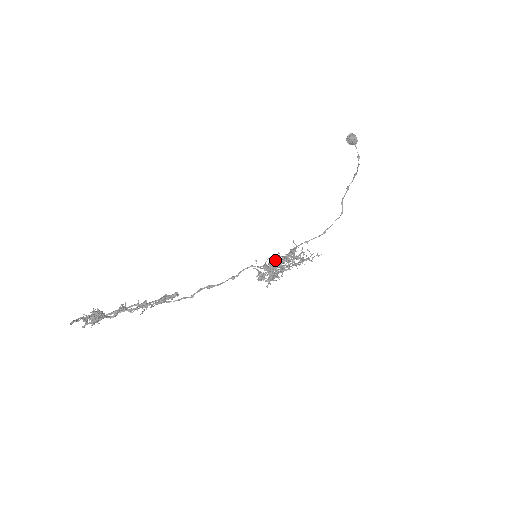
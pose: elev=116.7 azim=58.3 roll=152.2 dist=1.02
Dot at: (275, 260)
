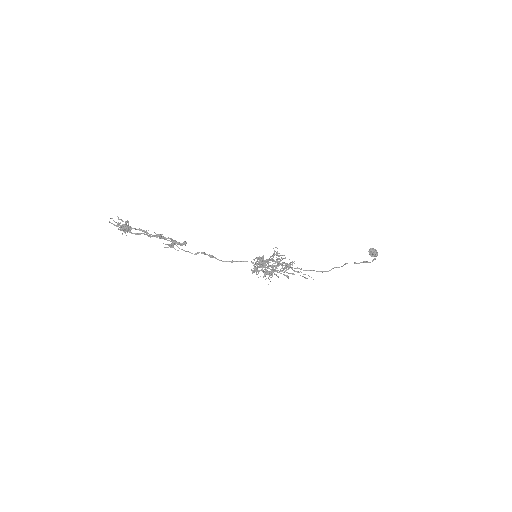
Dot at: (272, 269)
